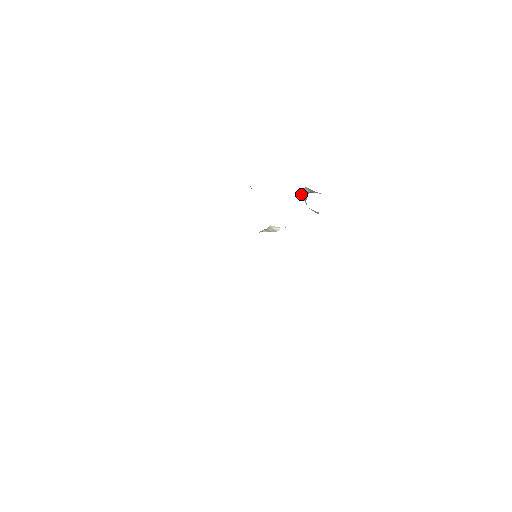
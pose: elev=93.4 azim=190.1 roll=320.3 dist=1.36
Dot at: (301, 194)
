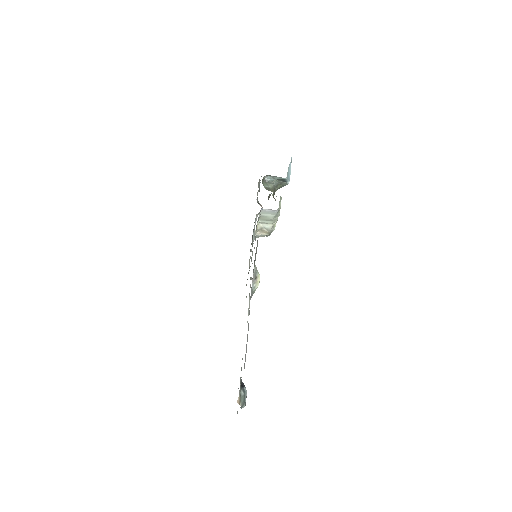
Dot at: (265, 182)
